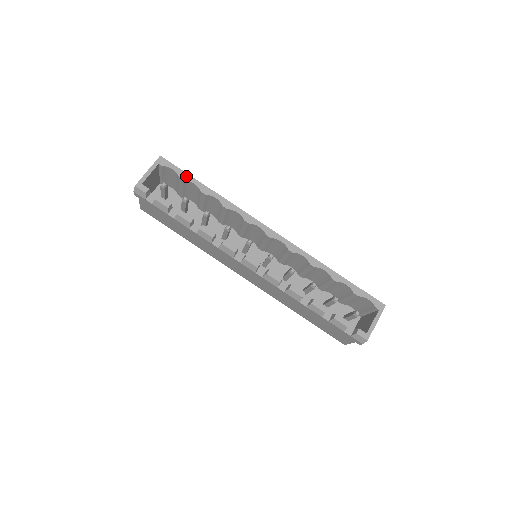
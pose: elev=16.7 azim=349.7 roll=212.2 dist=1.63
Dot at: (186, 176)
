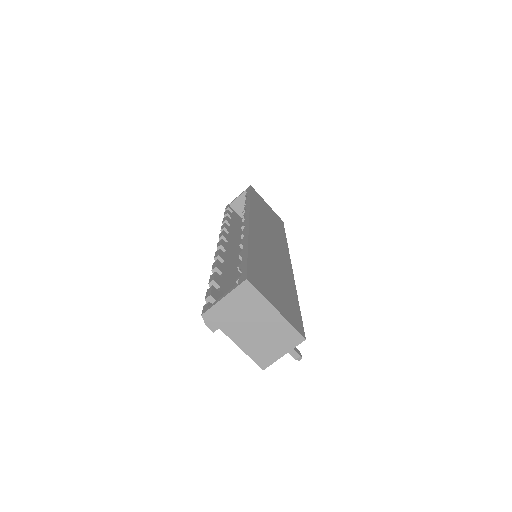
Dot at: (248, 193)
